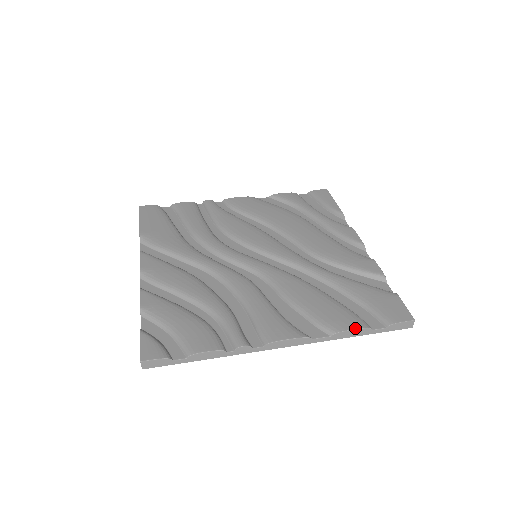
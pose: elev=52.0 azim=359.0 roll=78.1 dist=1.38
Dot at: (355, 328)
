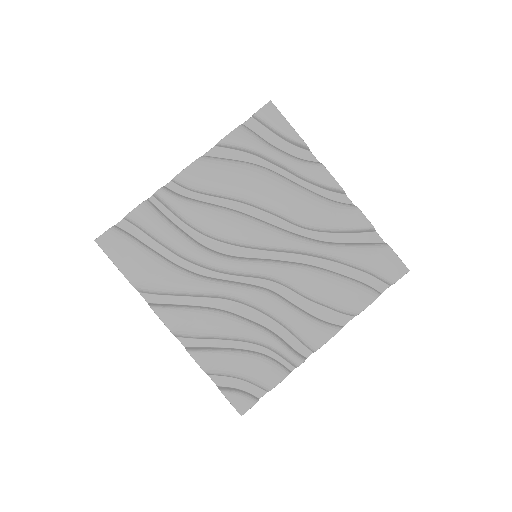
Dot at: (371, 303)
